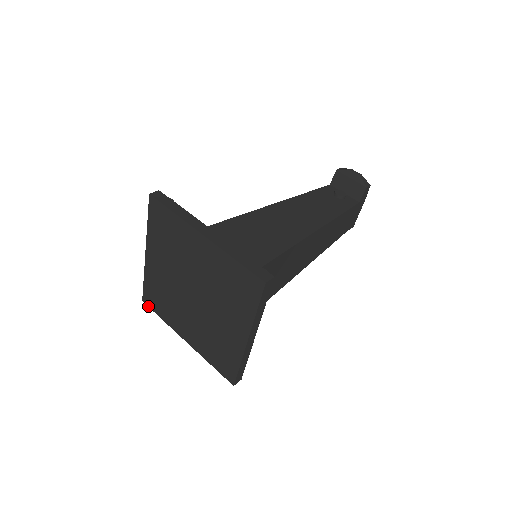
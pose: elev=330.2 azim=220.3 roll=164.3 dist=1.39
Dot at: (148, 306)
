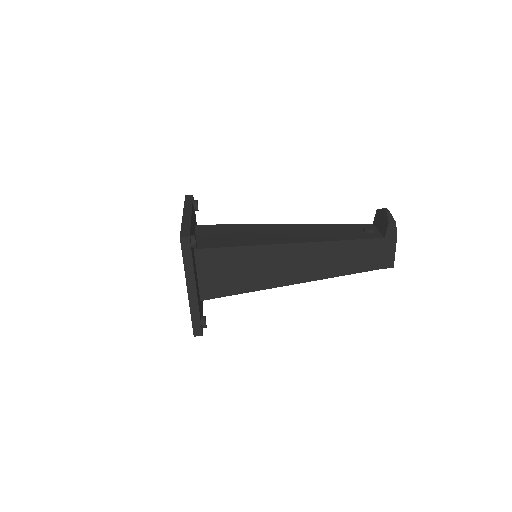
Dot at: occluded
